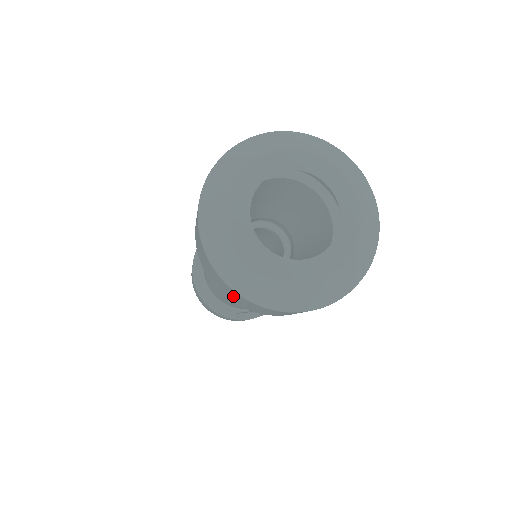
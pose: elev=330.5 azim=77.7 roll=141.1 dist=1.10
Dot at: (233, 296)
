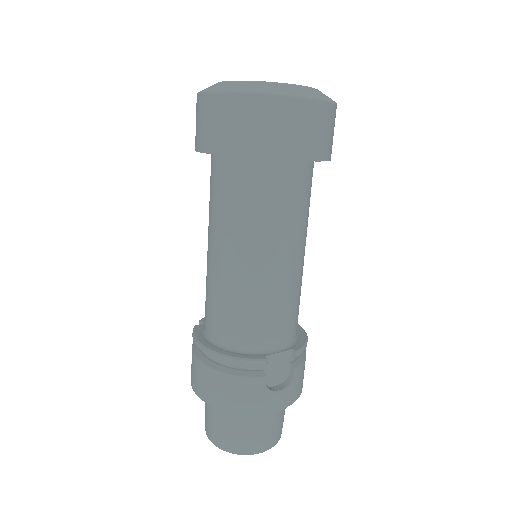
Dot at: (251, 122)
